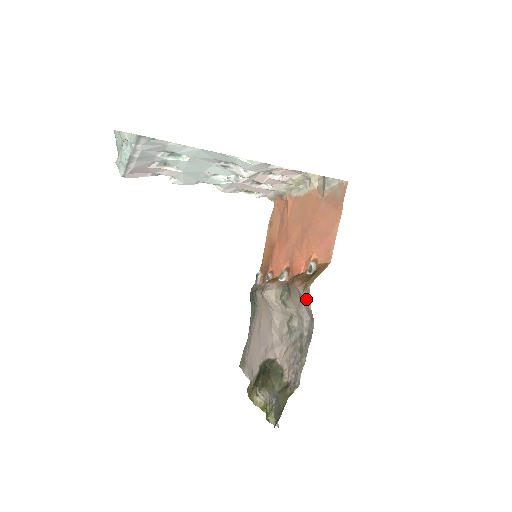
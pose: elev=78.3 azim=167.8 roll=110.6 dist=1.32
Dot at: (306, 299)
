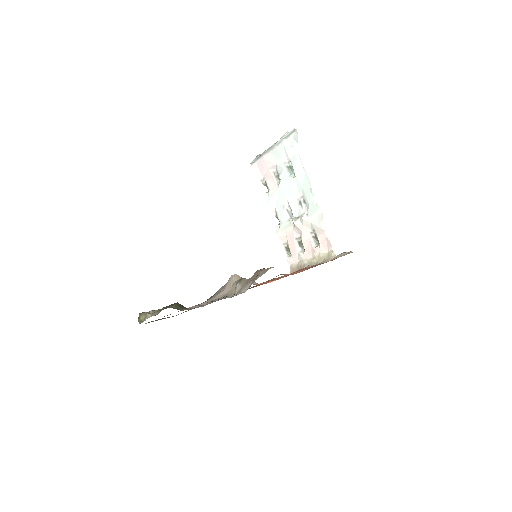
Dot at: (261, 274)
